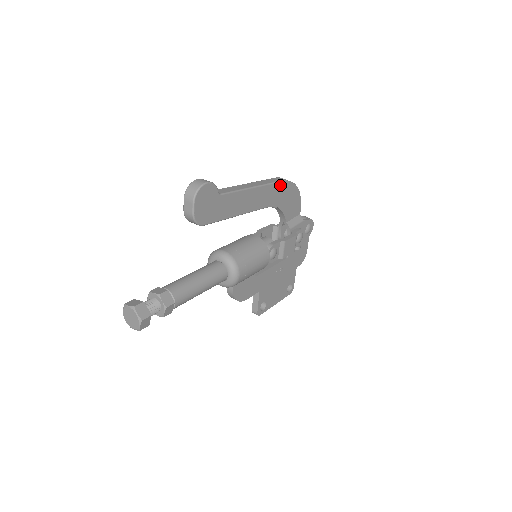
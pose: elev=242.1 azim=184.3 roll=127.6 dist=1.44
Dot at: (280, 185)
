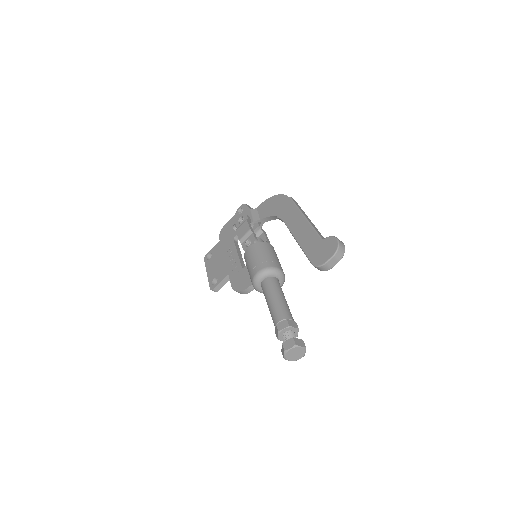
Dot at: occluded
